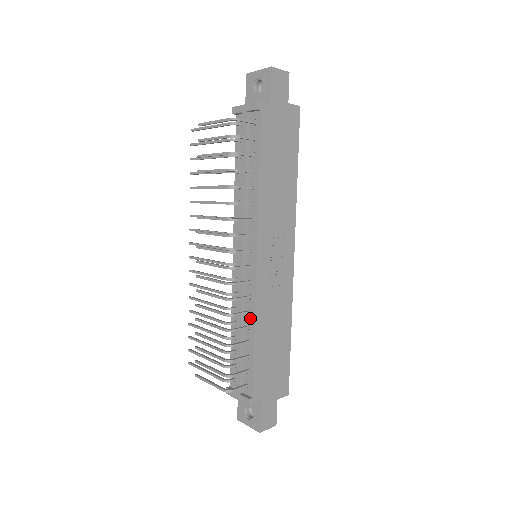
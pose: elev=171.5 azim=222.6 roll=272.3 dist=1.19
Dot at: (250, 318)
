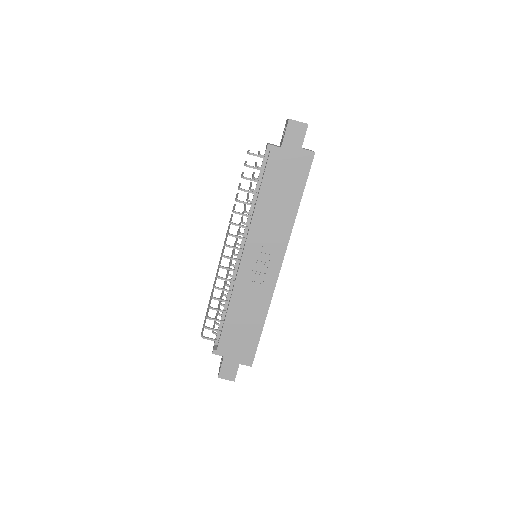
Dot at: (231, 296)
